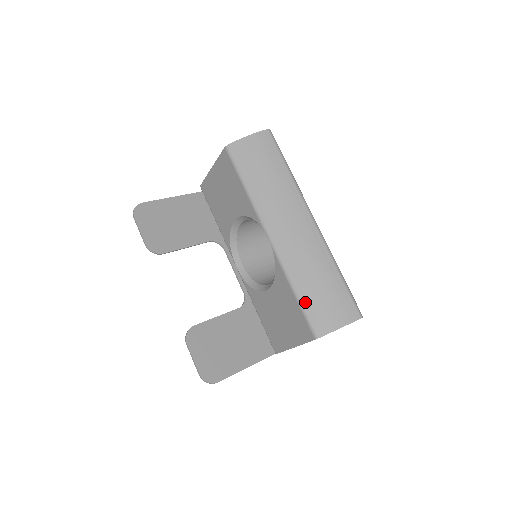
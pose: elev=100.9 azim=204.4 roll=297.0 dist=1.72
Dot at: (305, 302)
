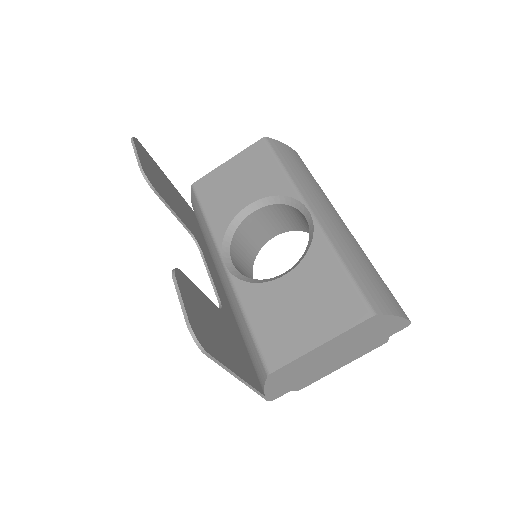
Dot at: (356, 275)
